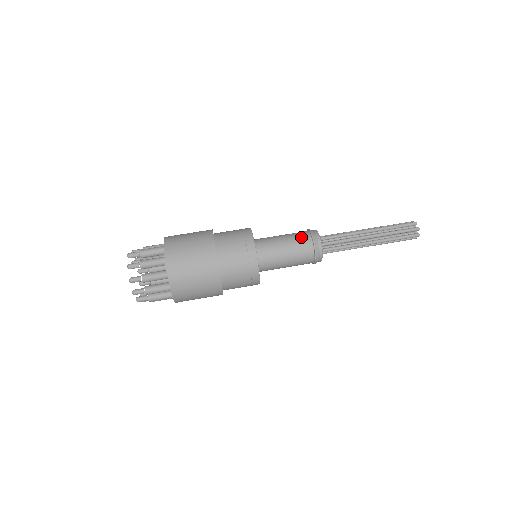
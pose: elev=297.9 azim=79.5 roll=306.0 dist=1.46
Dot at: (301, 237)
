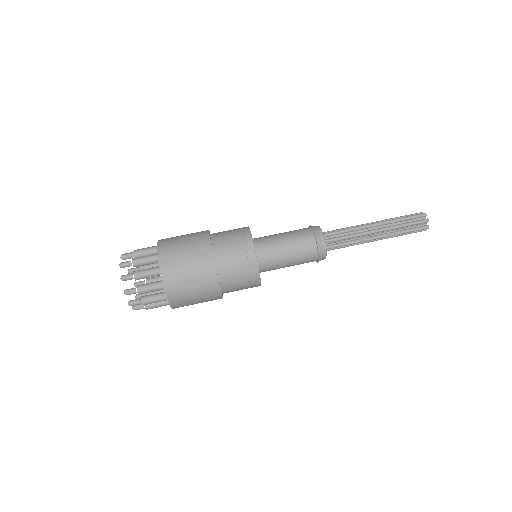
Dot at: (299, 229)
